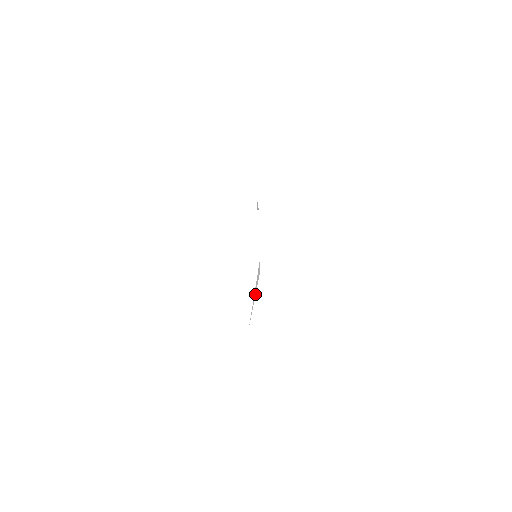
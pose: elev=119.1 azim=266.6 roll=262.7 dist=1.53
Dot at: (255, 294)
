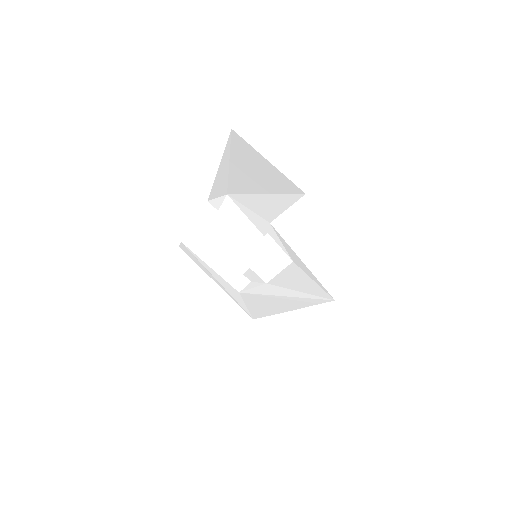
Dot at: (291, 290)
